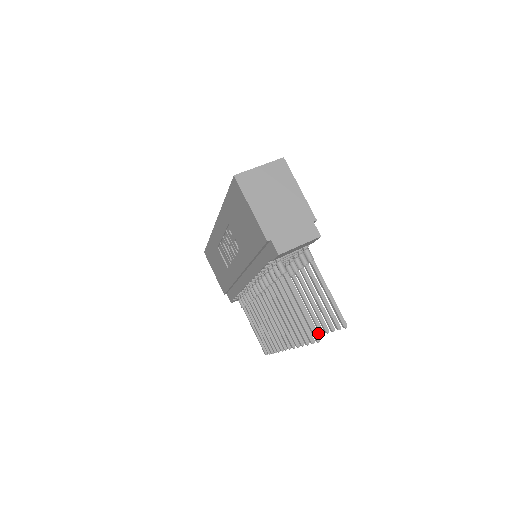
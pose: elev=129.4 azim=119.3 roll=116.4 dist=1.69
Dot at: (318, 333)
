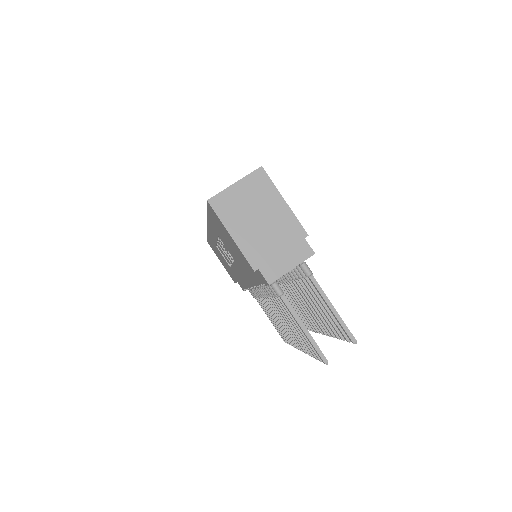
Dot at: occluded
